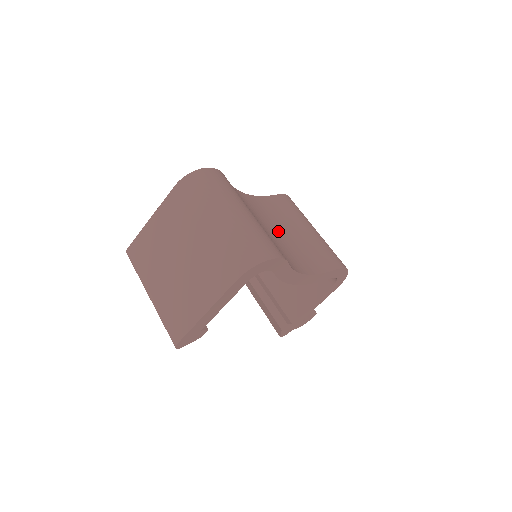
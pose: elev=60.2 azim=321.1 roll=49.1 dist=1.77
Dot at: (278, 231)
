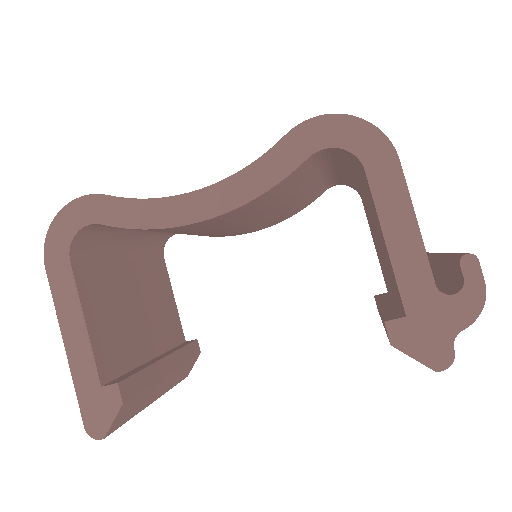
Dot at: occluded
